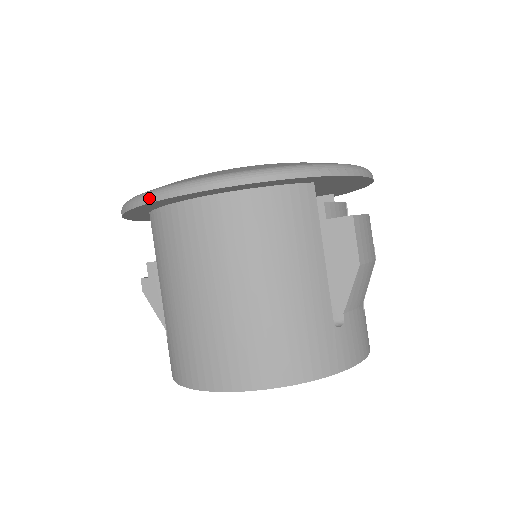
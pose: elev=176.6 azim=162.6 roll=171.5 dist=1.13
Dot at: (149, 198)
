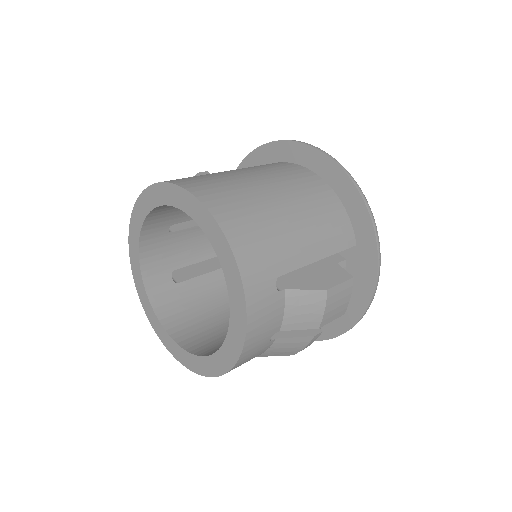
Dot at: (297, 141)
